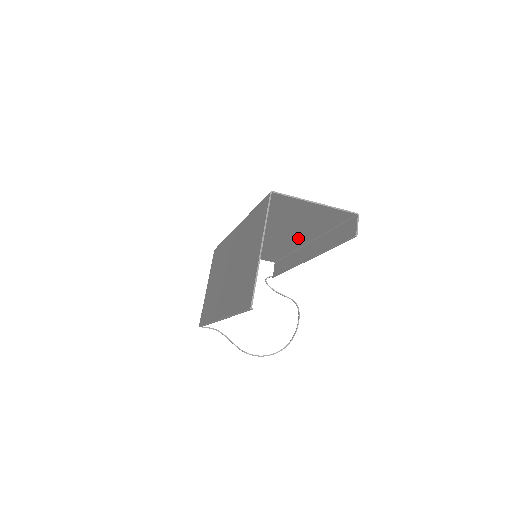
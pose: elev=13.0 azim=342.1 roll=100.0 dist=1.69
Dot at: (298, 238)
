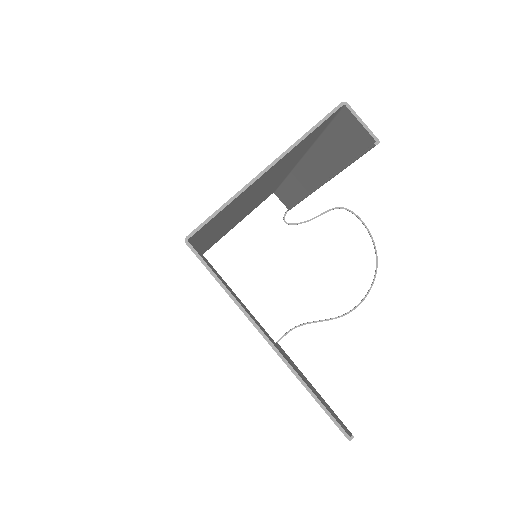
Dot at: (279, 178)
